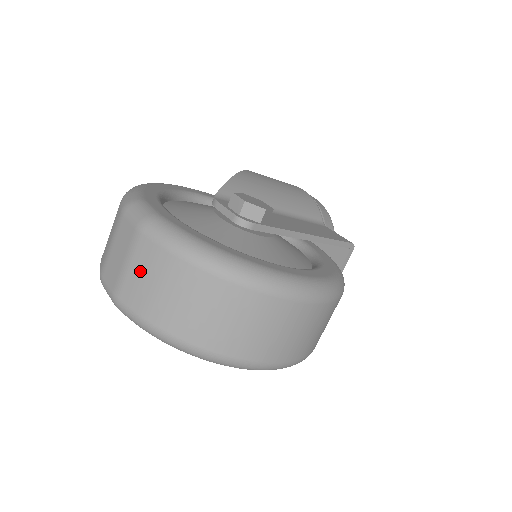
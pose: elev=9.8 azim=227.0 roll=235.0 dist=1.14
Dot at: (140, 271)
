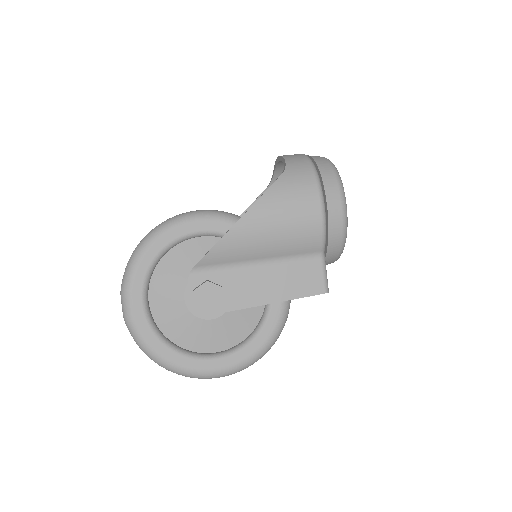
Dot at: occluded
